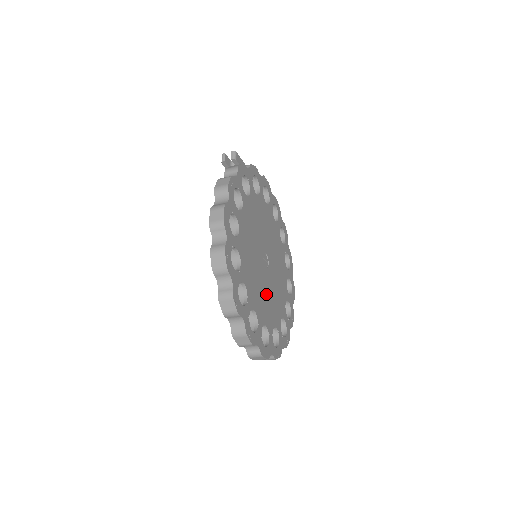
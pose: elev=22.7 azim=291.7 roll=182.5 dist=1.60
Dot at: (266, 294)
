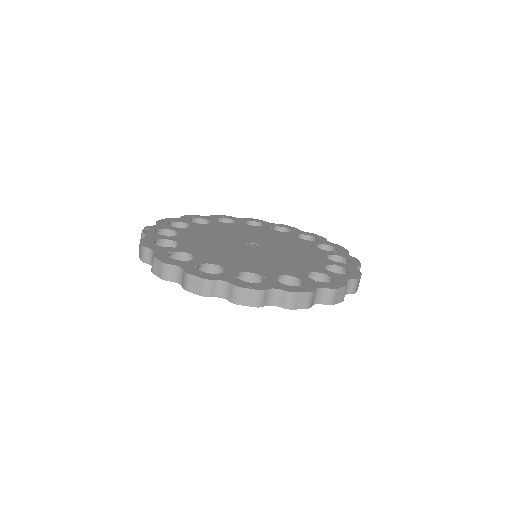
Dot at: (224, 251)
